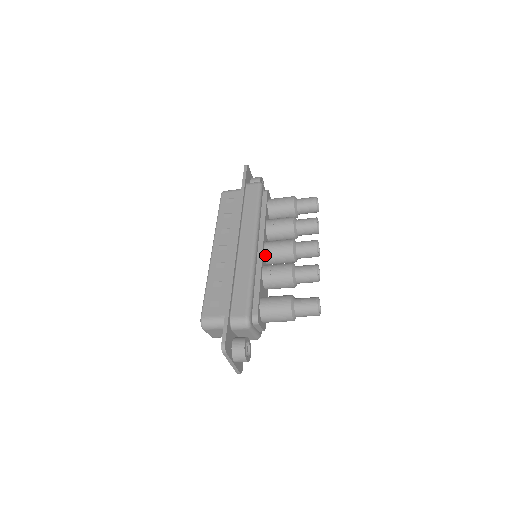
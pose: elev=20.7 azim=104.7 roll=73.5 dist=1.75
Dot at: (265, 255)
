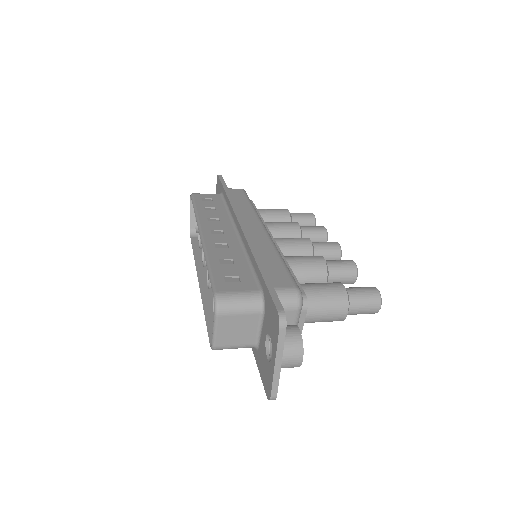
Dot at: occluded
